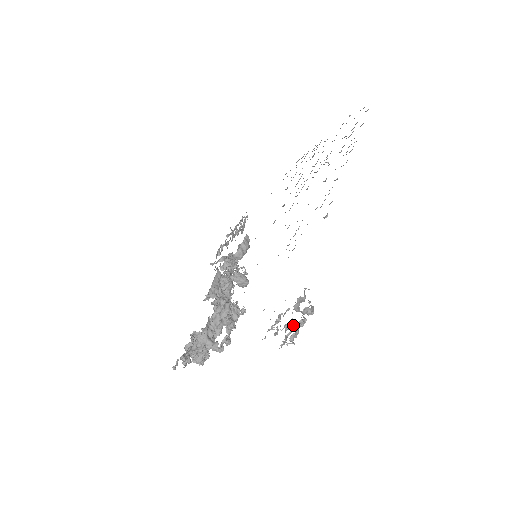
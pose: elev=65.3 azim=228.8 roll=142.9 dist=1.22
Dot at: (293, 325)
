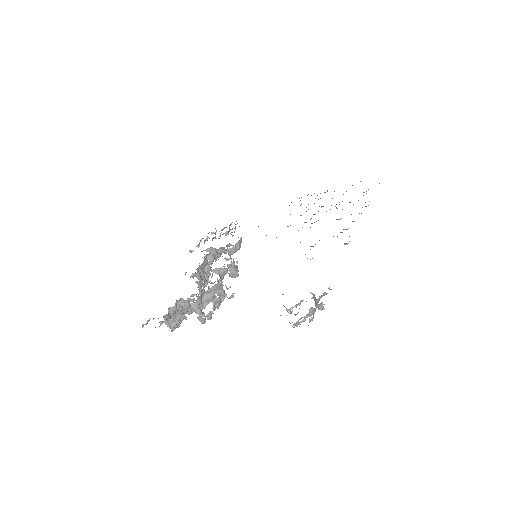
Dot at: (315, 310)
